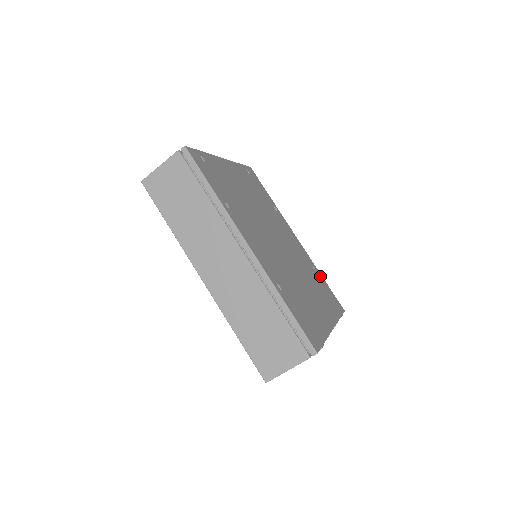
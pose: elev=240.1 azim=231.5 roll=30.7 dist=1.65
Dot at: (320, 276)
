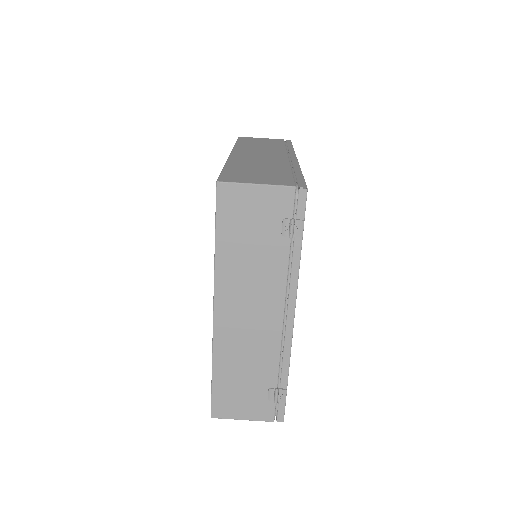
Dot at: occluded
